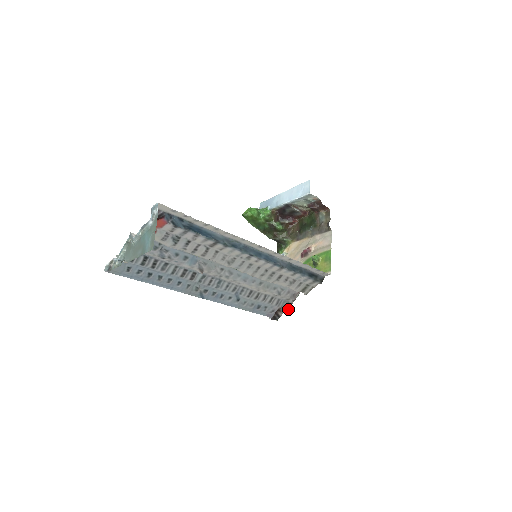
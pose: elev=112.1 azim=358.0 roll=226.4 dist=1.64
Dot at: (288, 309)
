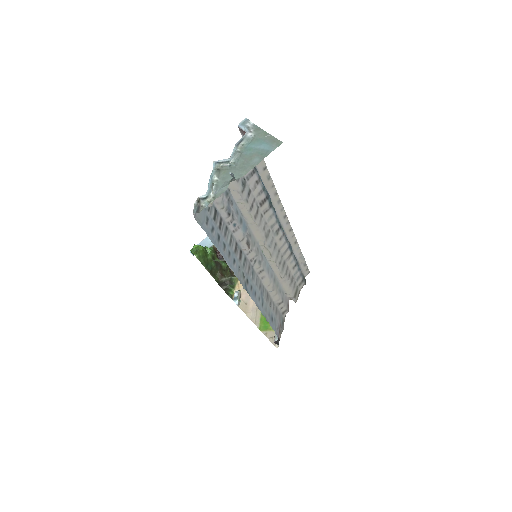
Dot at: (283, 328)
